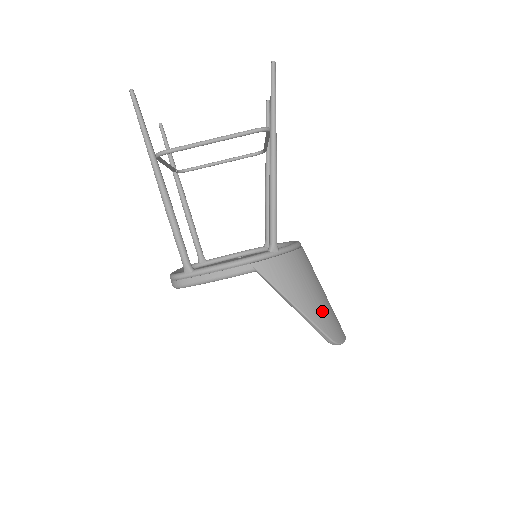
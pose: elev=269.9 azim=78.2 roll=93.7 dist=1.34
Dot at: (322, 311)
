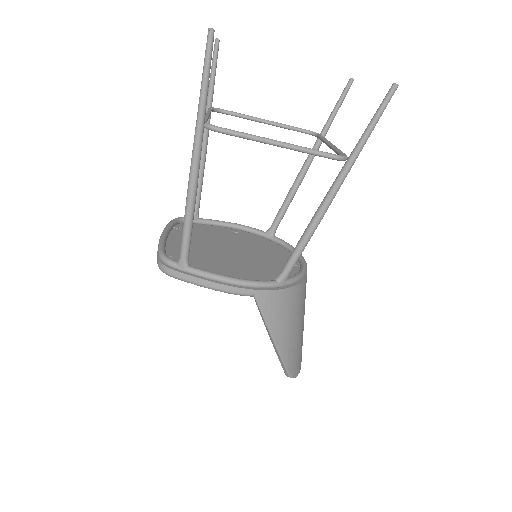
Dot at: (295, 347)
